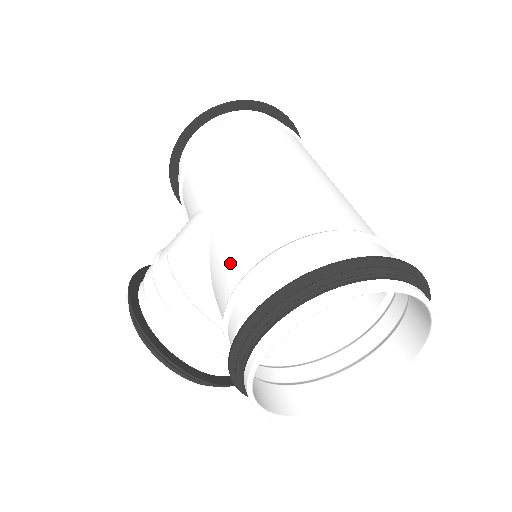
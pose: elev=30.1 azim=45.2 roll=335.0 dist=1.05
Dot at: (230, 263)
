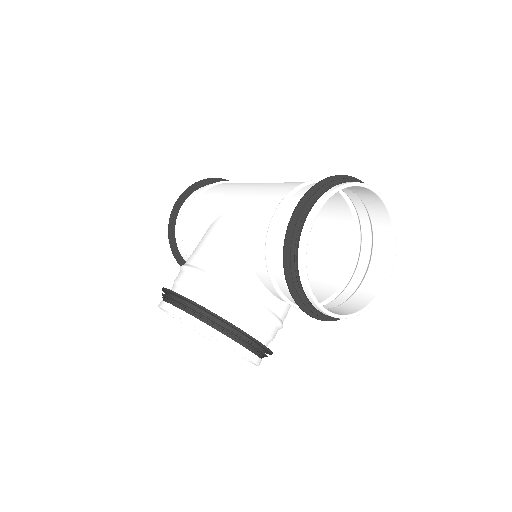
Dot at: (259, 216)
